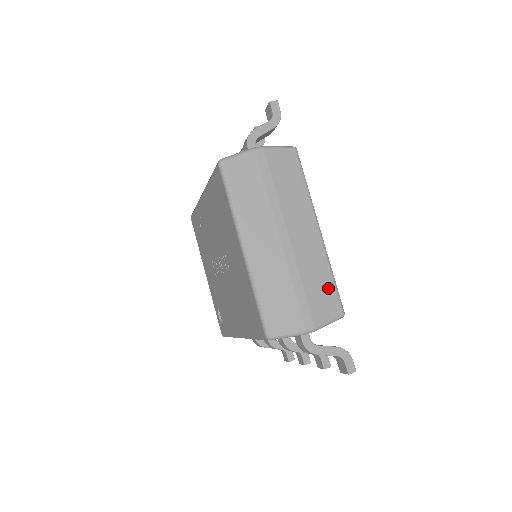
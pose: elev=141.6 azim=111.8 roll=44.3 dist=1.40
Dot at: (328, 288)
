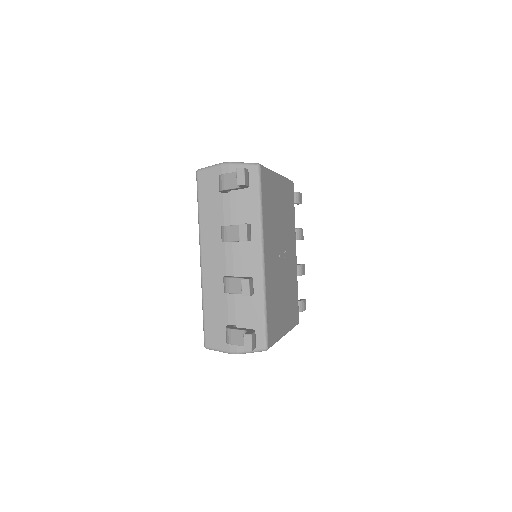
Dot at: occluded
